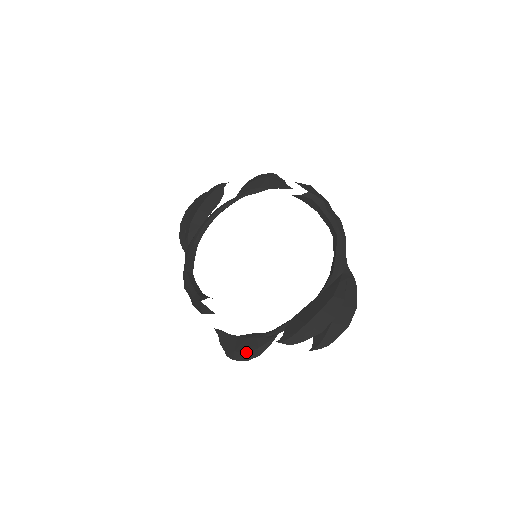
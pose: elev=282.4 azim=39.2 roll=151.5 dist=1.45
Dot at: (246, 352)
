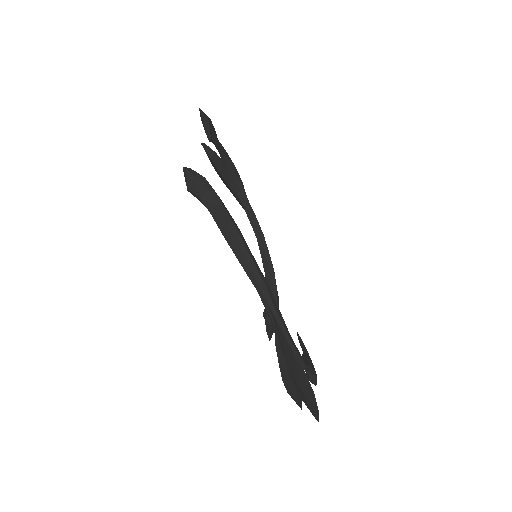
Dot at: occluded
